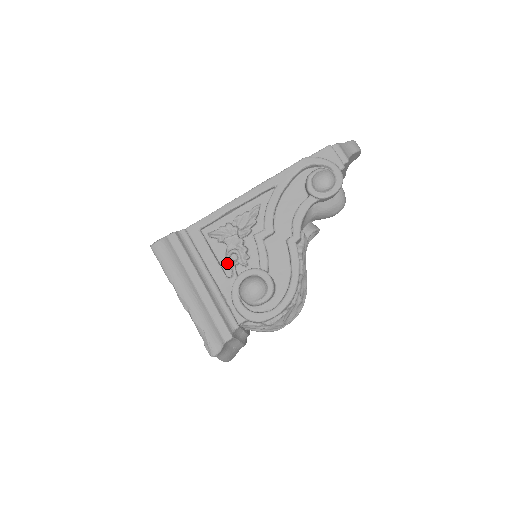
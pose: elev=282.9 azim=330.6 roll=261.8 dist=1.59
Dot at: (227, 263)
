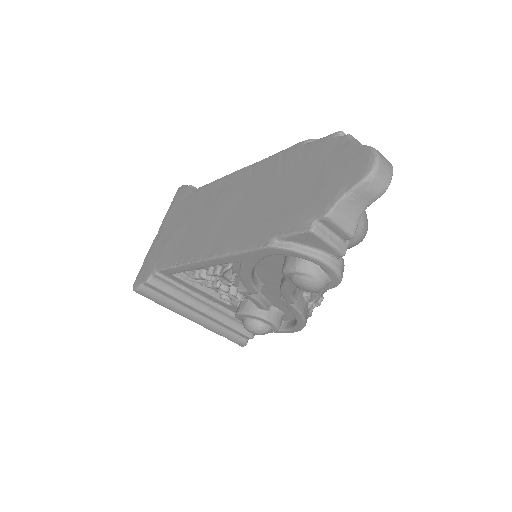
Dot at: occluded
